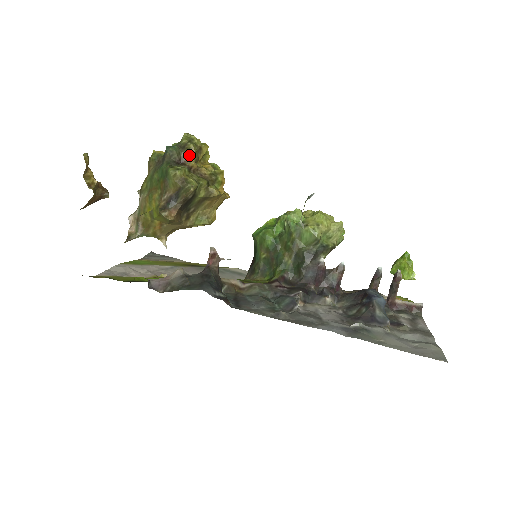
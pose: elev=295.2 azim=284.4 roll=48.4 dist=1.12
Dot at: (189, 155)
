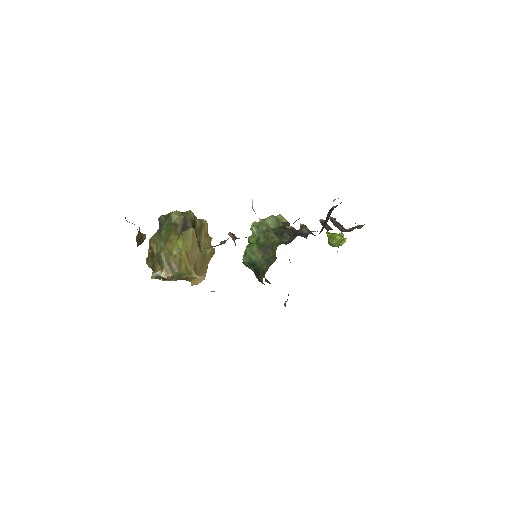
Dot at: occluded
